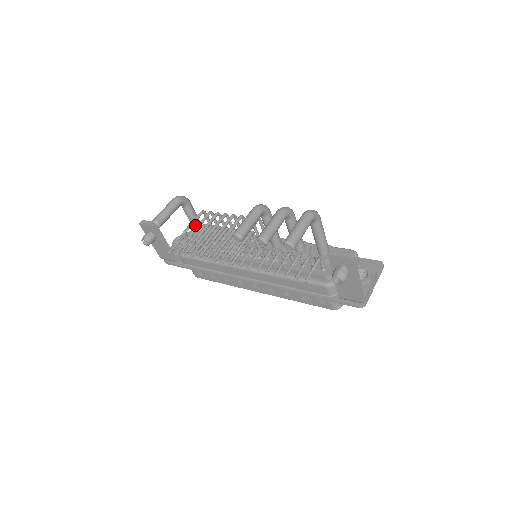
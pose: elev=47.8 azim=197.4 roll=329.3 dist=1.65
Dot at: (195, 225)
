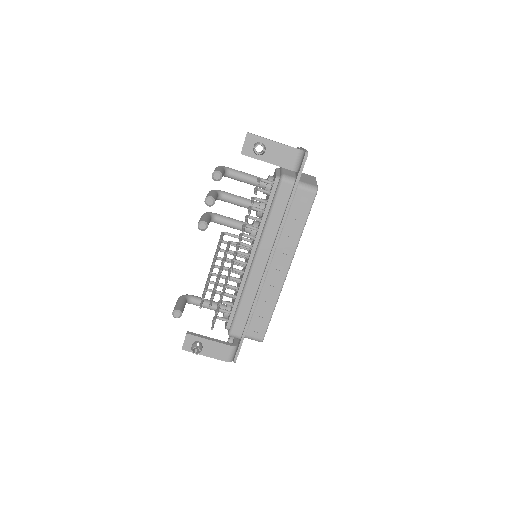
Dot at: (214, 305)
